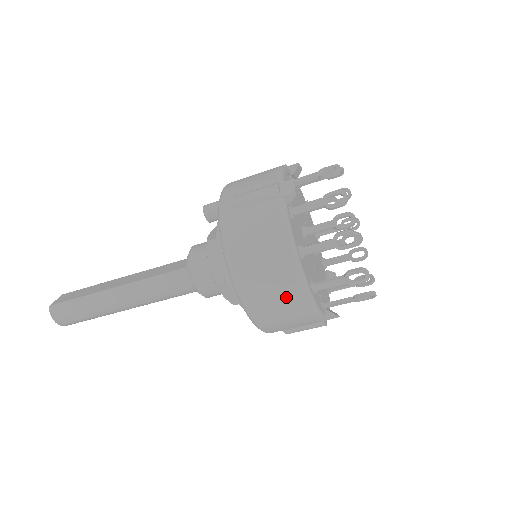
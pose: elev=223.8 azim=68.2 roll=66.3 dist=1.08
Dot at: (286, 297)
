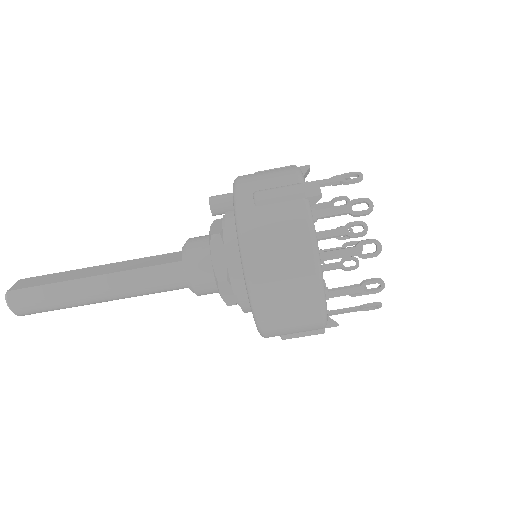
Dot at: (301, 302)
